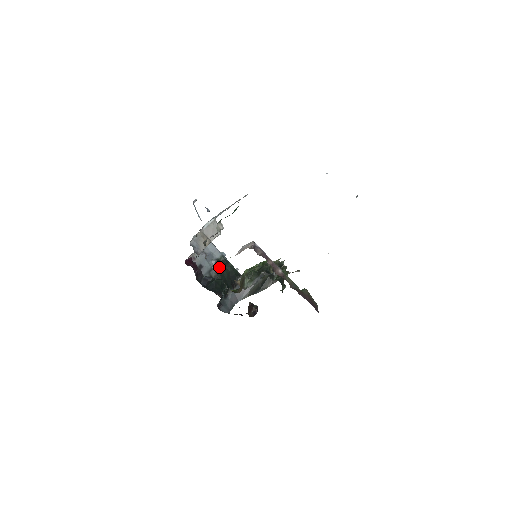
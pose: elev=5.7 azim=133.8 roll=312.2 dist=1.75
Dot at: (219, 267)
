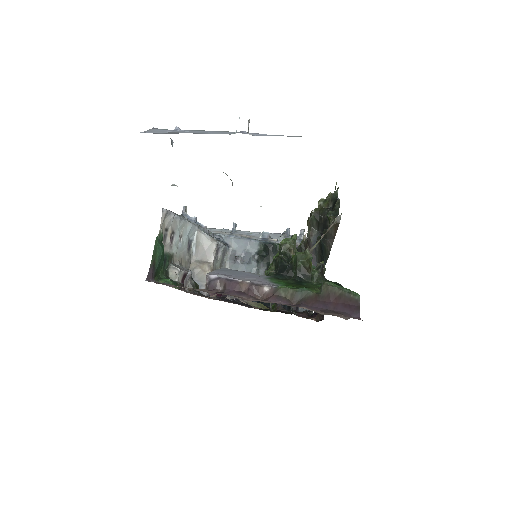
Dot at: (264, 261)
